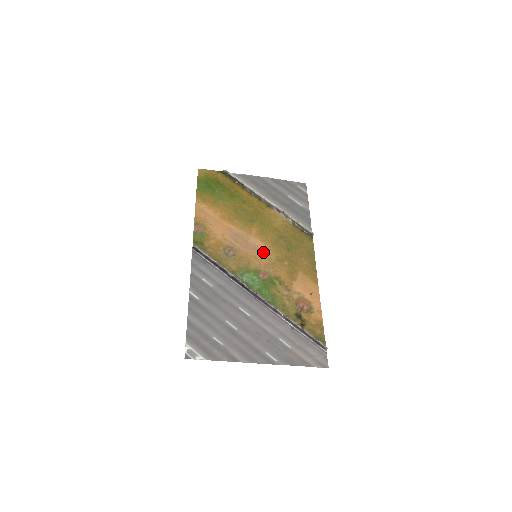
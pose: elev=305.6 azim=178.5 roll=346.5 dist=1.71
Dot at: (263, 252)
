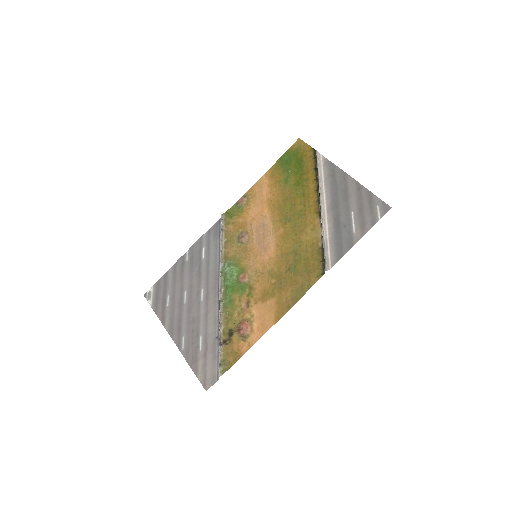
Dot at: (266, 256)
